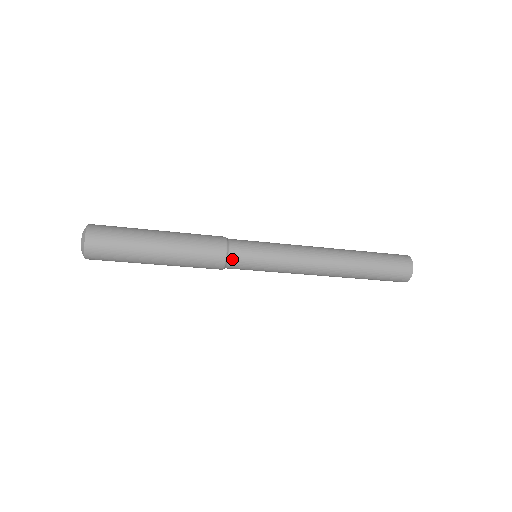
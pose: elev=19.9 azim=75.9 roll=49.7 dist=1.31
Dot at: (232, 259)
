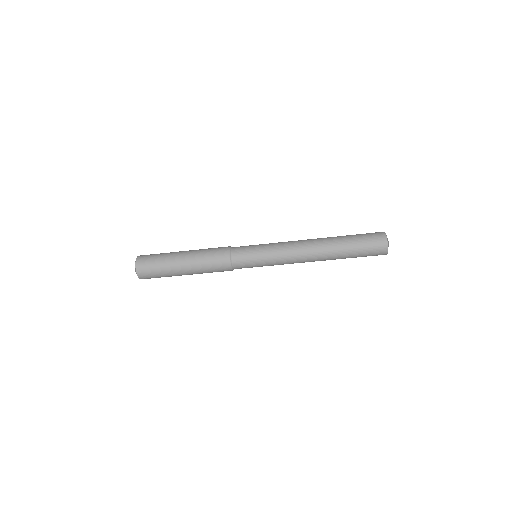
Dot at: (234, 249)
